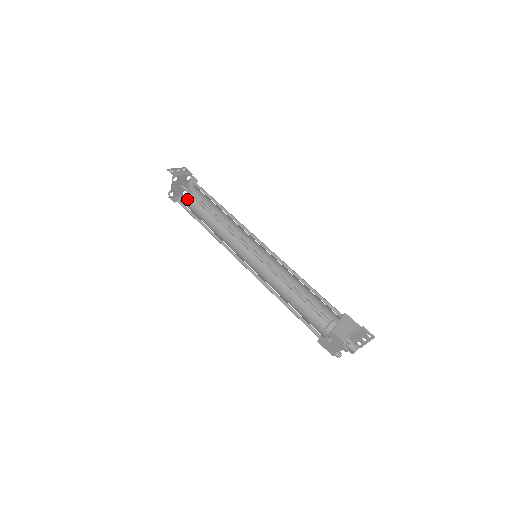
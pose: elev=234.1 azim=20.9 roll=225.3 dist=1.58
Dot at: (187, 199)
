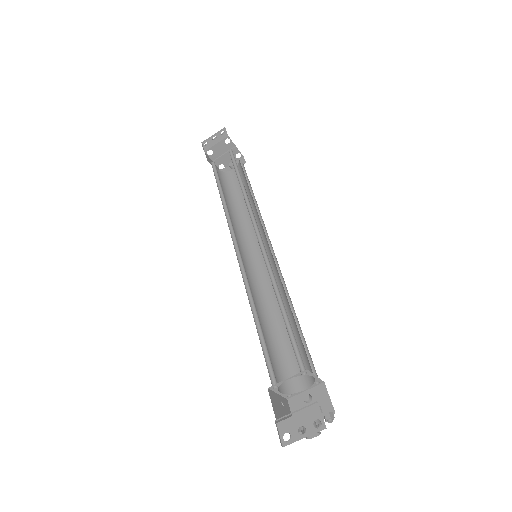
Dot at: occluded
